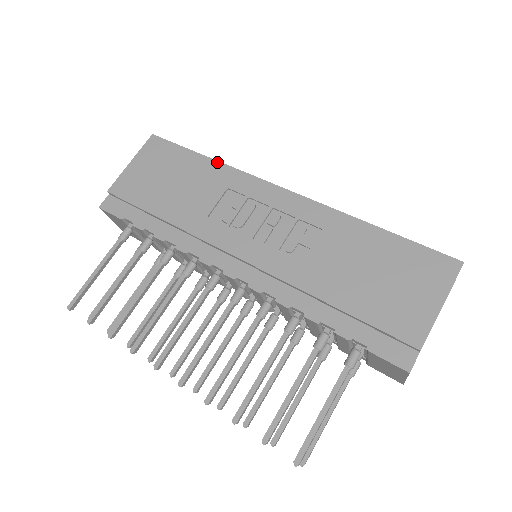
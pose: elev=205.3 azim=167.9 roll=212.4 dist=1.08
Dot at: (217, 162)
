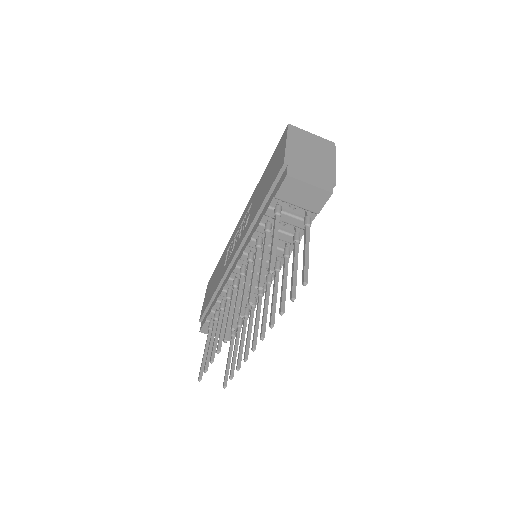
Dot at: occluded
